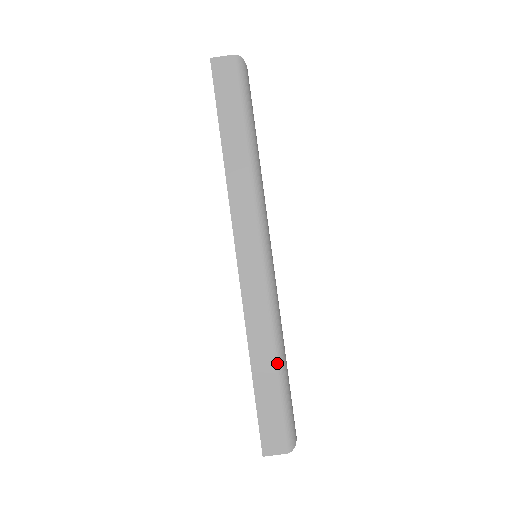
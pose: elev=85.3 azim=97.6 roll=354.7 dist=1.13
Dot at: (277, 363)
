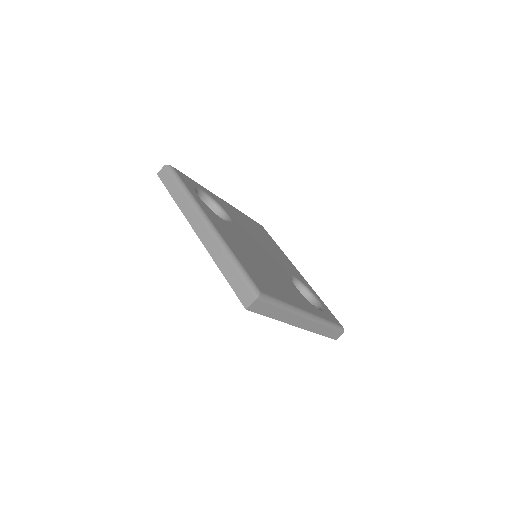
Dot at: (329, 327)
